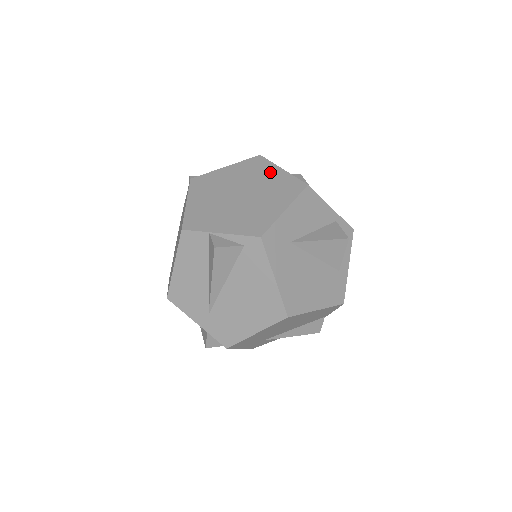
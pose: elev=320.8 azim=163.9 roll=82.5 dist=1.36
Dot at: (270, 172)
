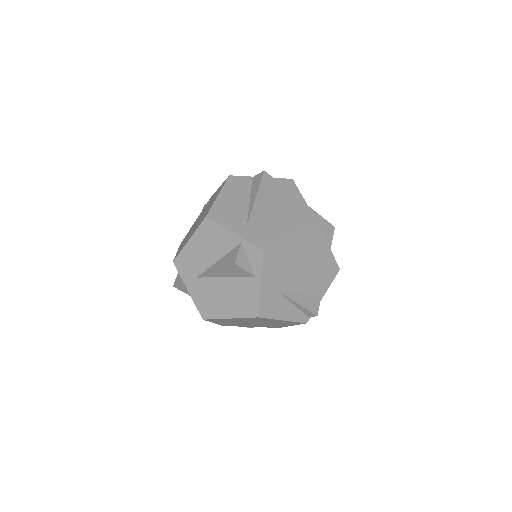
Dot at: occluded
